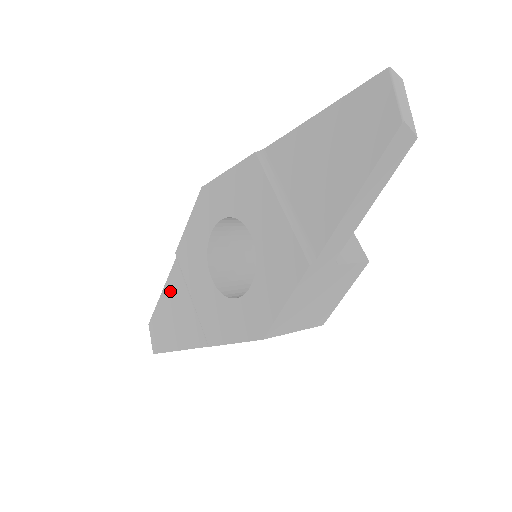
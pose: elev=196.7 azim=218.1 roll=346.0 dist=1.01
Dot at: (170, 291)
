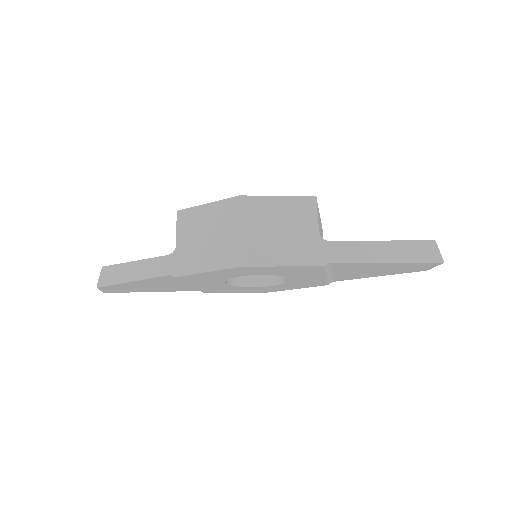
Dot at: (150, 282)
